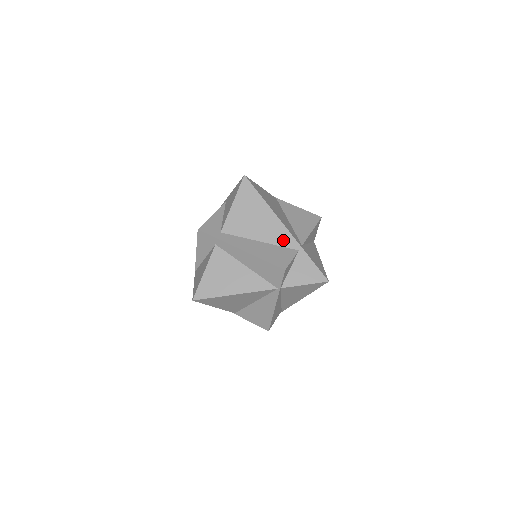
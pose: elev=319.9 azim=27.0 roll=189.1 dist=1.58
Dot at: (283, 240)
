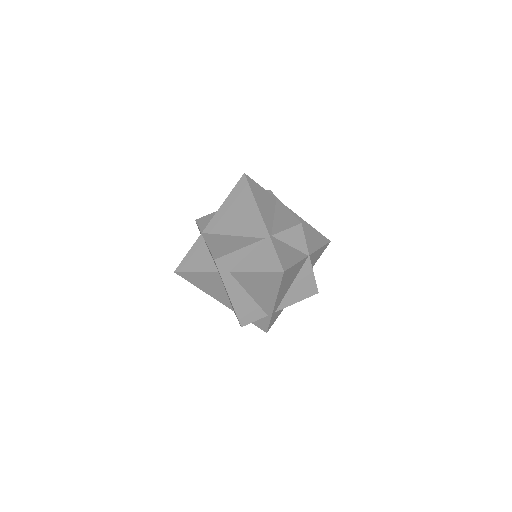
Dot at: (265, 306)
